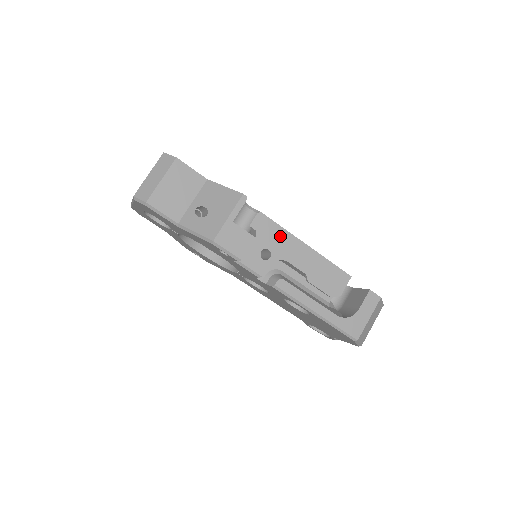
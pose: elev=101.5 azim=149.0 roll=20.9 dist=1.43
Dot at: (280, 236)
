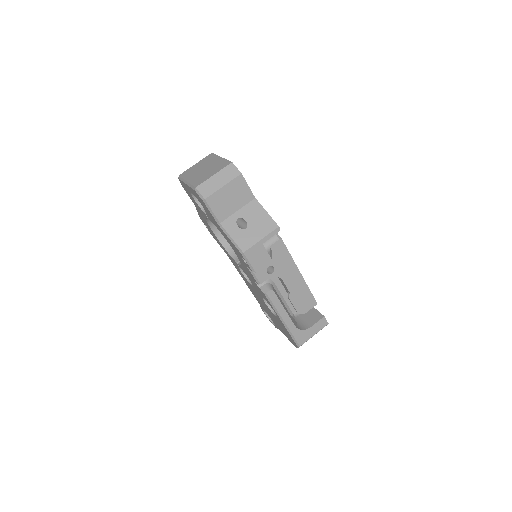
Dot at: (286, 261)
